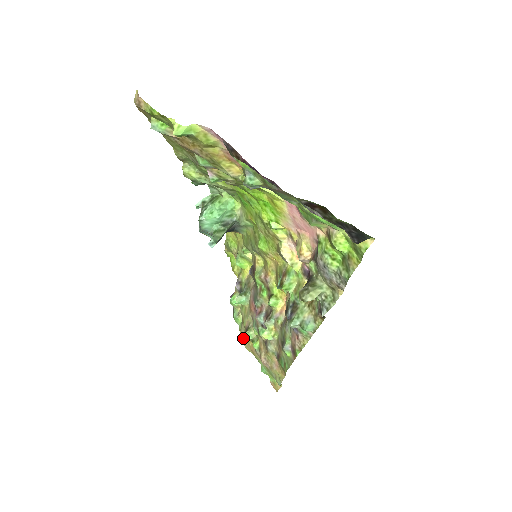
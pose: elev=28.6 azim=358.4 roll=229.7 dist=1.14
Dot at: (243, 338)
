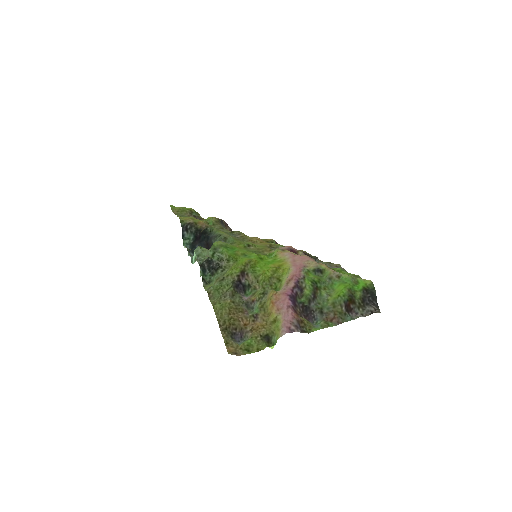
Dot at: occluded
